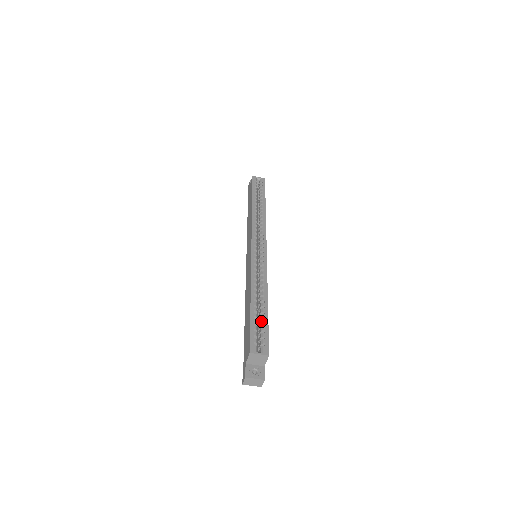
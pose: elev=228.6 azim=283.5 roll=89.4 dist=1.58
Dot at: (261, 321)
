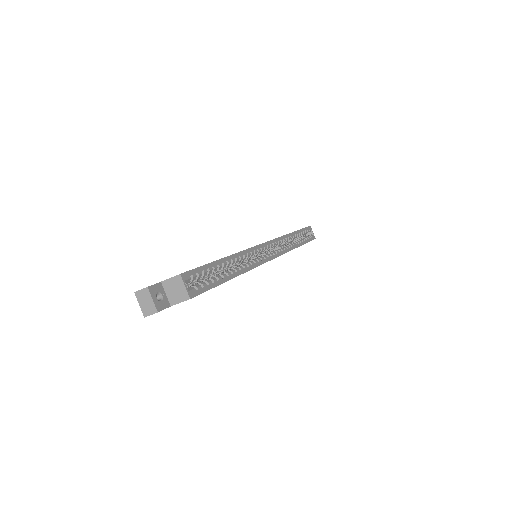
Dot at: (214, 277)
